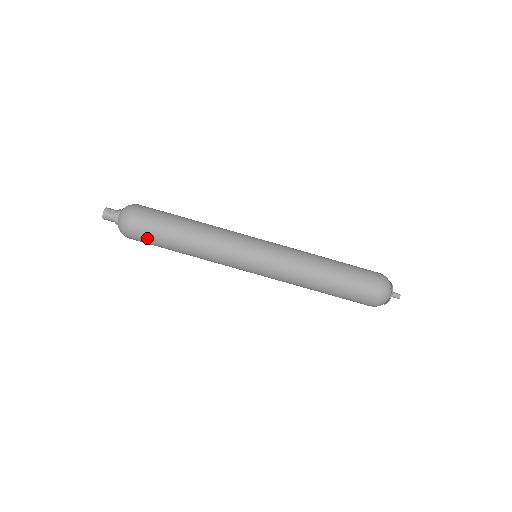
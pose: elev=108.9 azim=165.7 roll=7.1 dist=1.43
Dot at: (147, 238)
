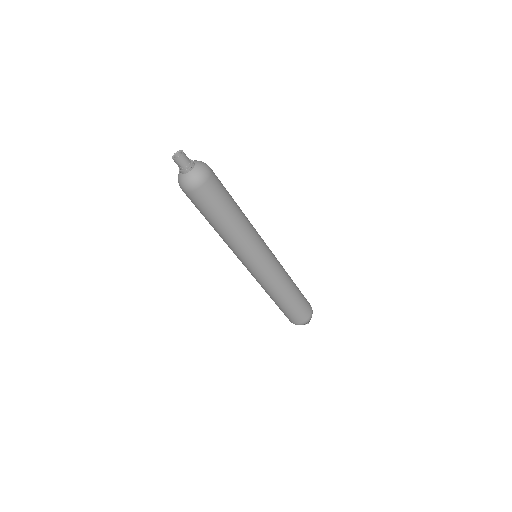
Dot at: (219, 191)
